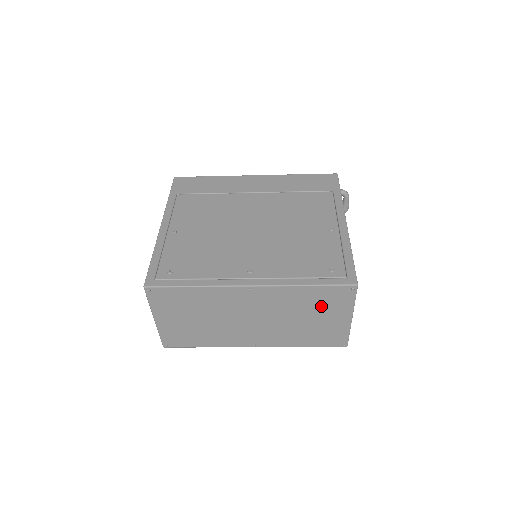
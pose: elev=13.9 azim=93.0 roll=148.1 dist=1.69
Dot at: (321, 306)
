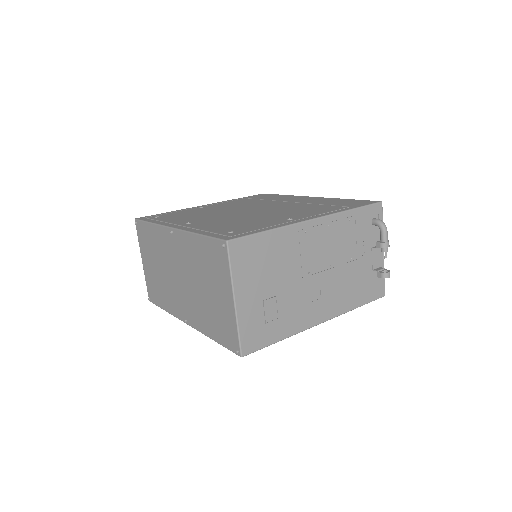
Dot at: (211, 270)
